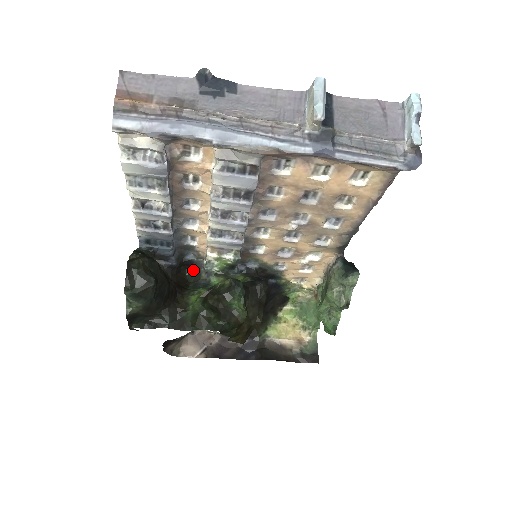
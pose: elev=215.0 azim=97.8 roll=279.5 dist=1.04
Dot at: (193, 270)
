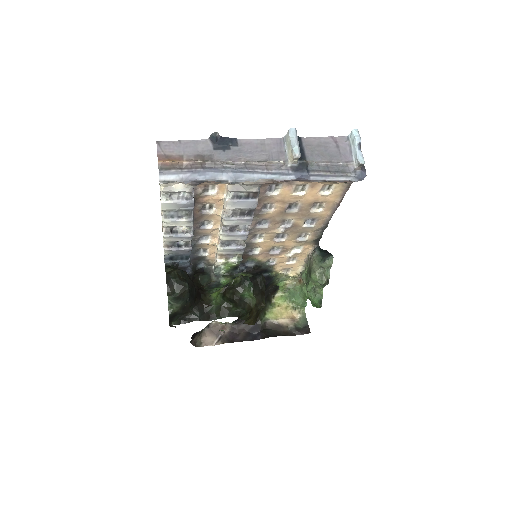
Dot at: (204, 276)
